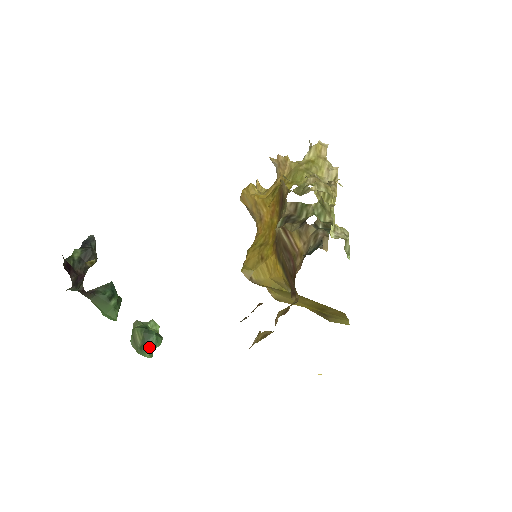
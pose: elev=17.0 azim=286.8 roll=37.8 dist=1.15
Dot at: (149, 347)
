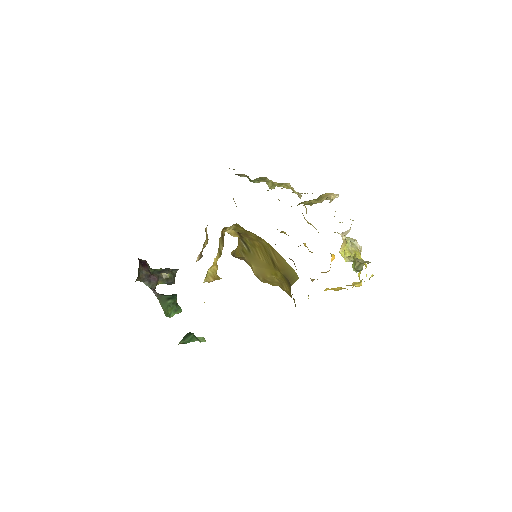
Dot at: (184, 340)
